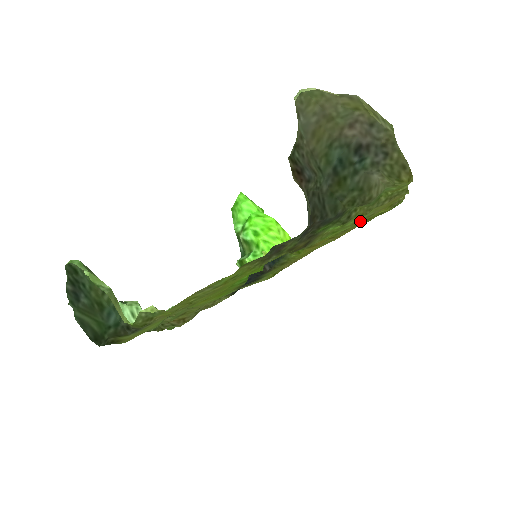
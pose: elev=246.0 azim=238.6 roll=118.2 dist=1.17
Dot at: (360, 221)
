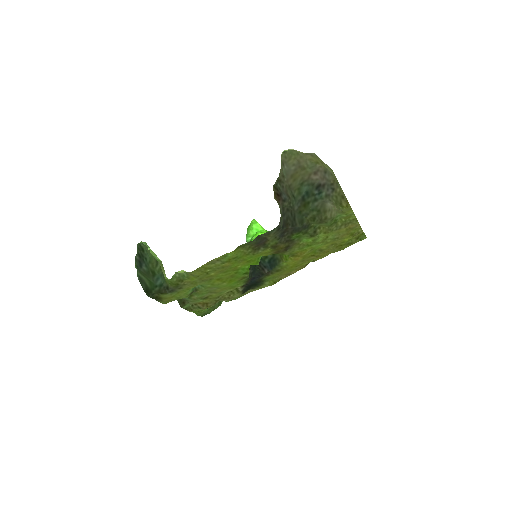
Dot at: (328, 241)
